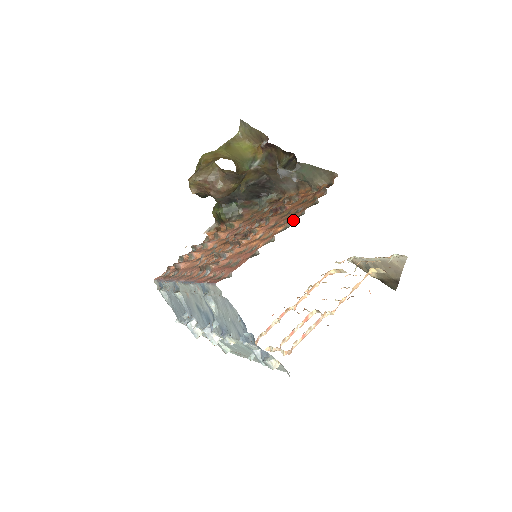
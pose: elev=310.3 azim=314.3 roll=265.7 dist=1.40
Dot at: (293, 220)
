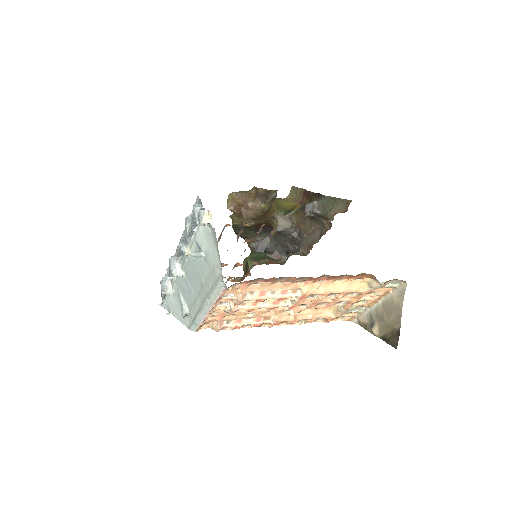
Dot at: occluded
